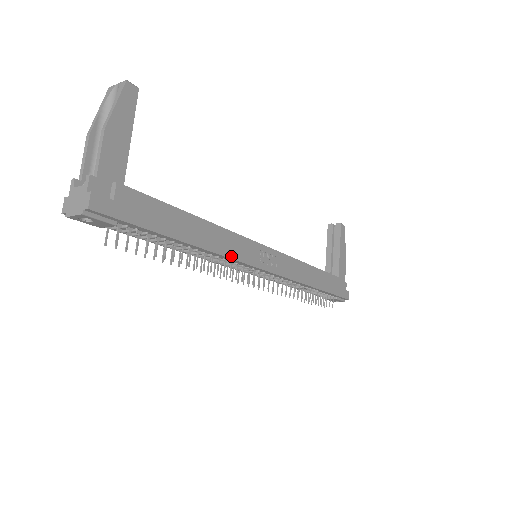
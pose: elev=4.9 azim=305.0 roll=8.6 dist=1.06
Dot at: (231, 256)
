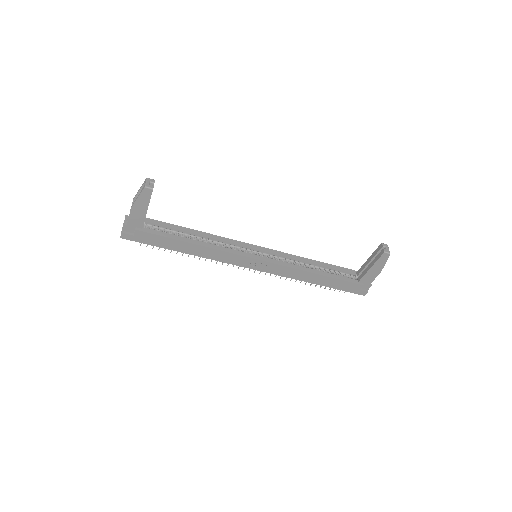
Dot at: (218, 260)
